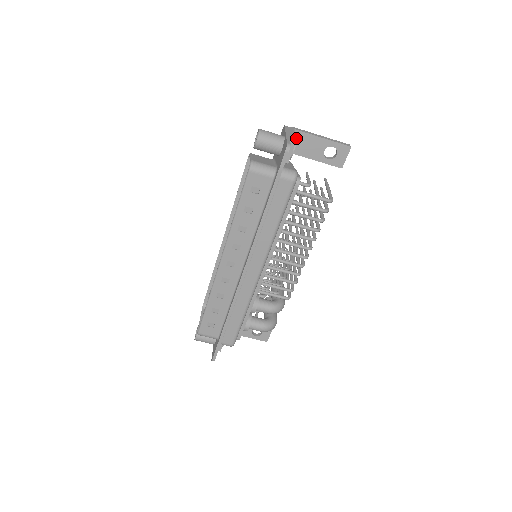
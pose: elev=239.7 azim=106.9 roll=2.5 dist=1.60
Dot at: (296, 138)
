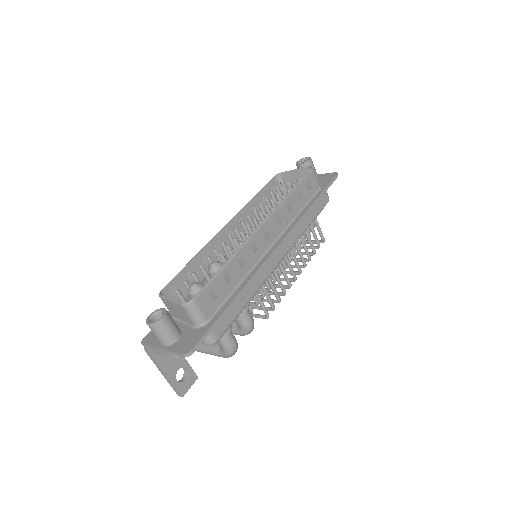
Dot at: occluded
